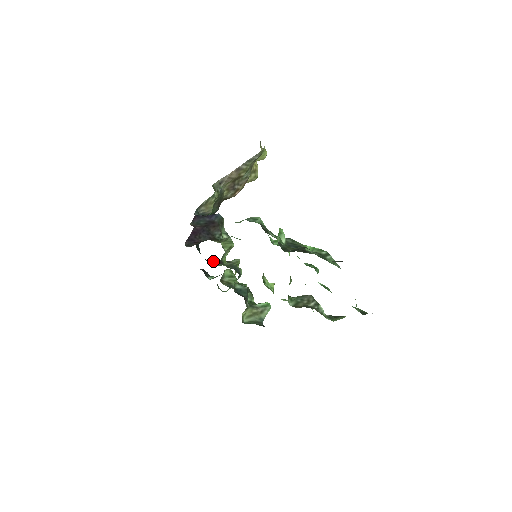
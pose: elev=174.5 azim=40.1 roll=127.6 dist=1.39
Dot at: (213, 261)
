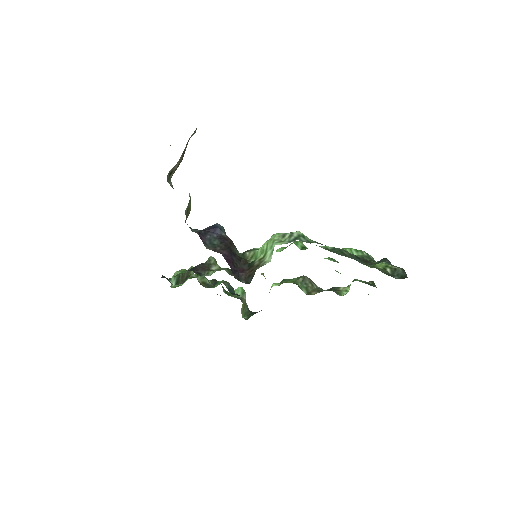
Dot at: (196, 269)
